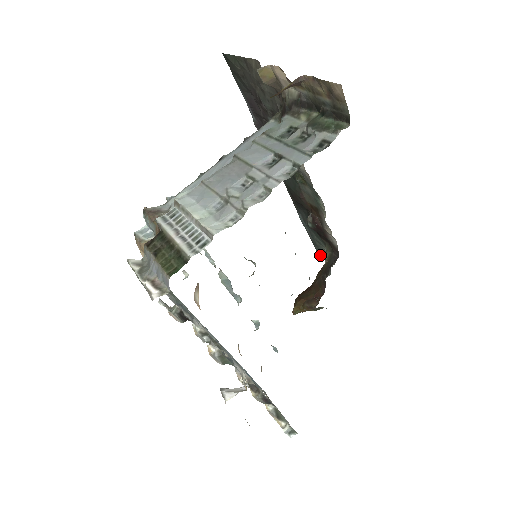
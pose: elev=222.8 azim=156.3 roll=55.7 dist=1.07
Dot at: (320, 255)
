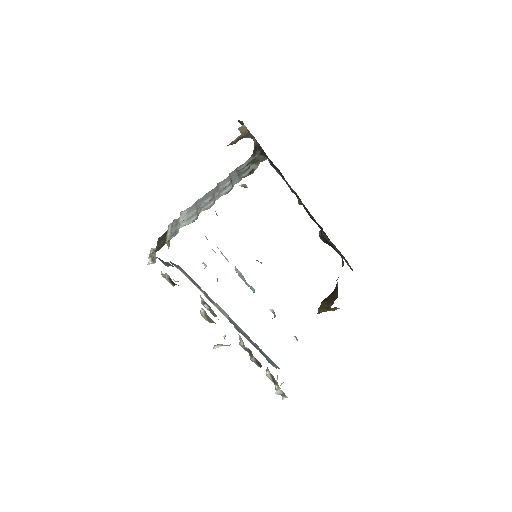
Dot at: (350, 268)
